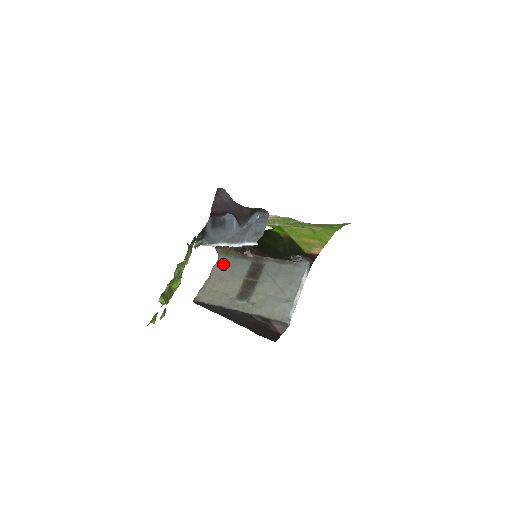
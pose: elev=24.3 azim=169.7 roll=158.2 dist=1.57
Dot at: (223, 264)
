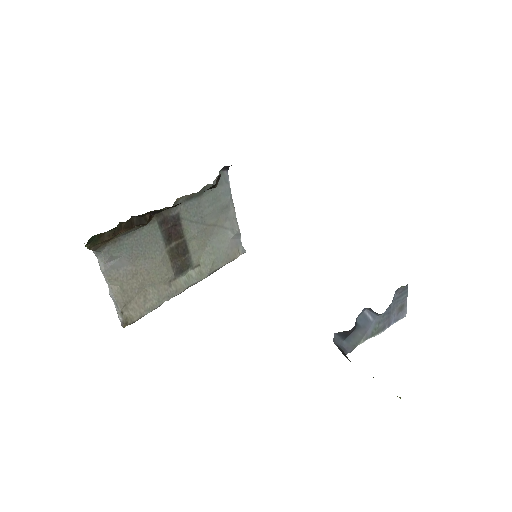
Dot at: (119, 257)
